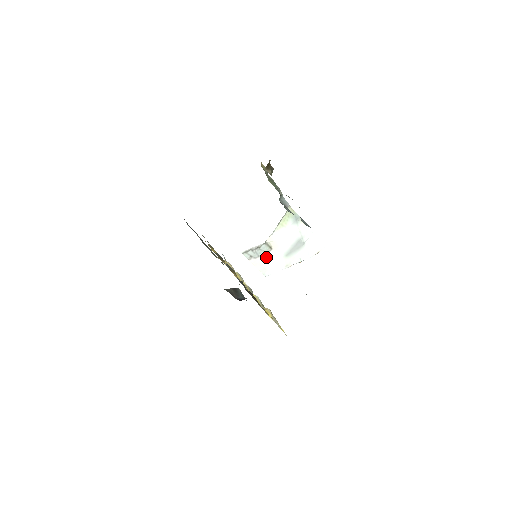
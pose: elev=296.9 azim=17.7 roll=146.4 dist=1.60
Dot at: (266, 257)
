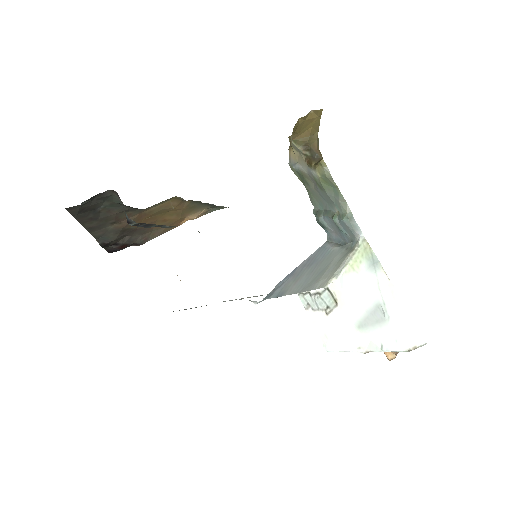
Dot at: (329, 316)
